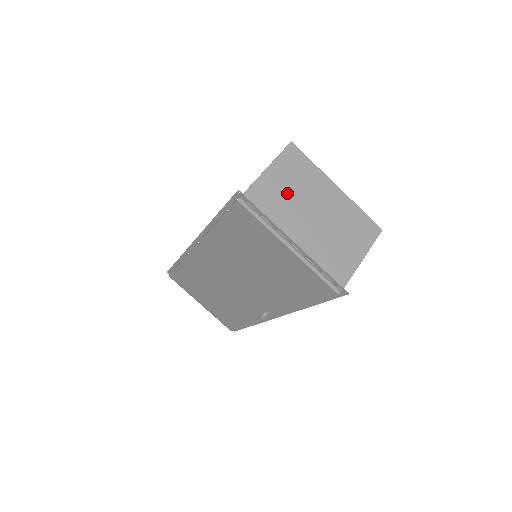
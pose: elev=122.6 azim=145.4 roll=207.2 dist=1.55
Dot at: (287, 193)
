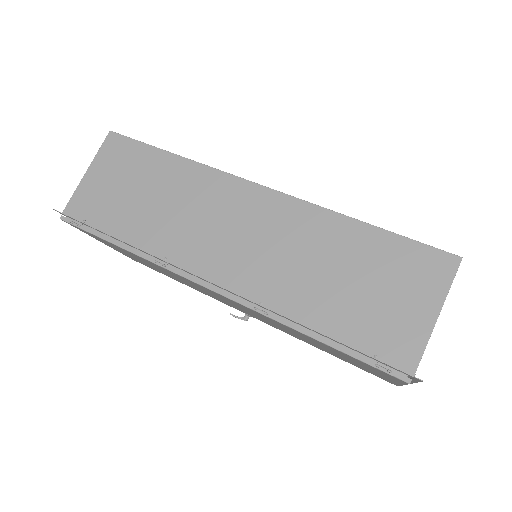
Dot at: occluded
